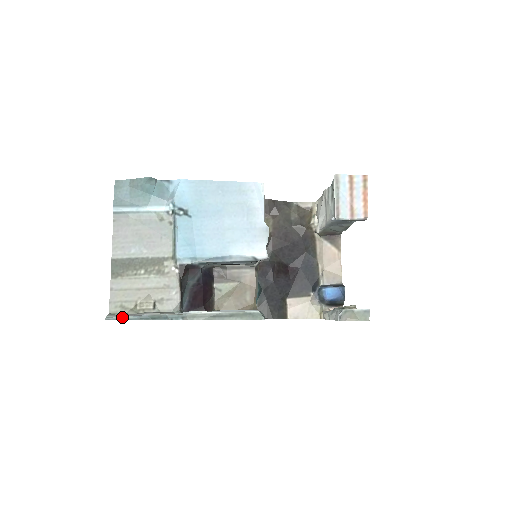
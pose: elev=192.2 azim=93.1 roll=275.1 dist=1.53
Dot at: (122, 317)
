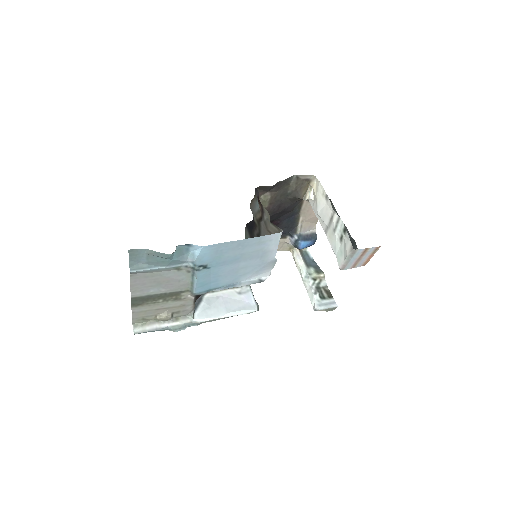
Dot at: occluded
